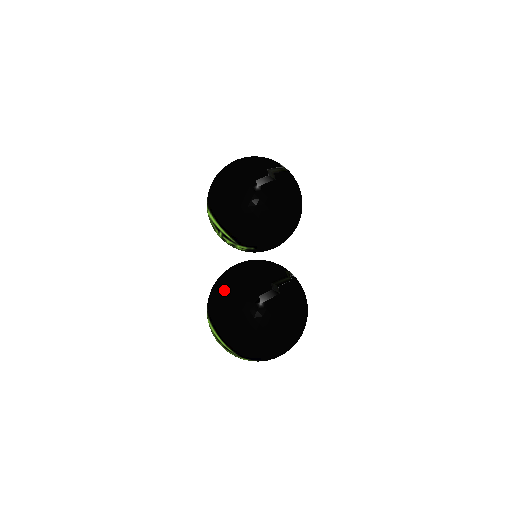
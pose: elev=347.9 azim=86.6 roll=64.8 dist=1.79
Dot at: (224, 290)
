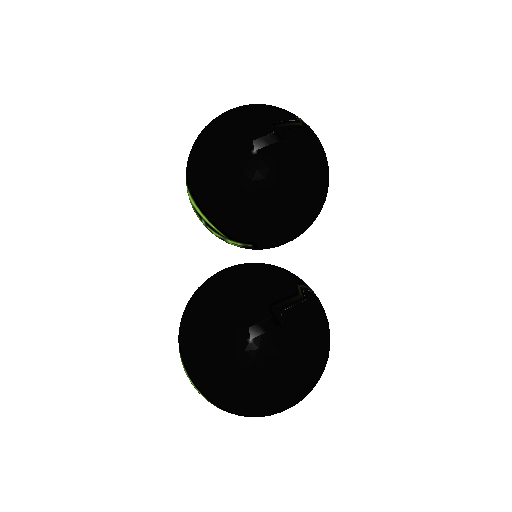
Dot at: (198, 312)
